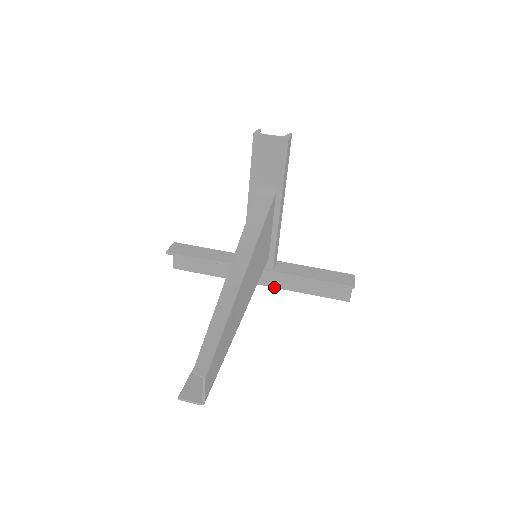
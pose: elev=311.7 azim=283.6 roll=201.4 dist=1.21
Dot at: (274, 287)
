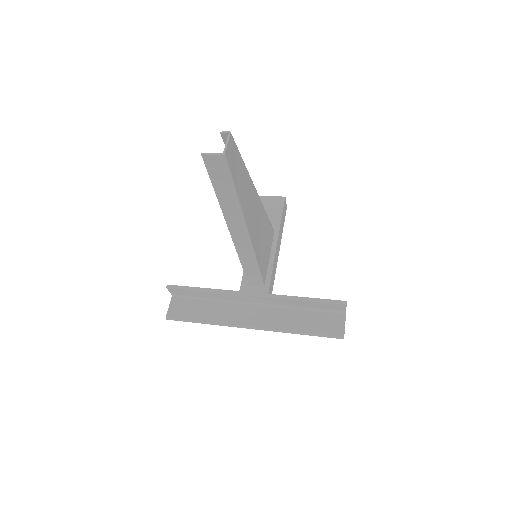
Dot at: (266, 328)
